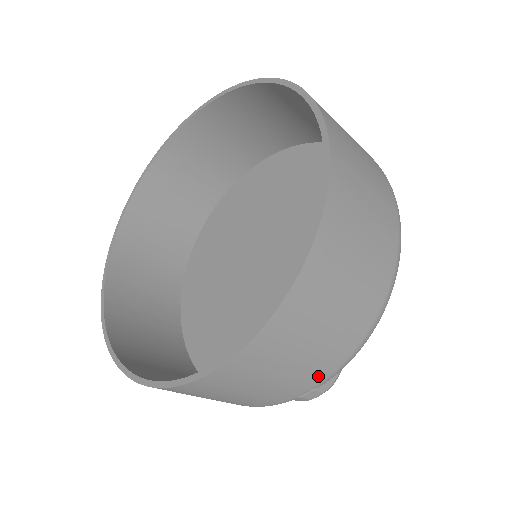
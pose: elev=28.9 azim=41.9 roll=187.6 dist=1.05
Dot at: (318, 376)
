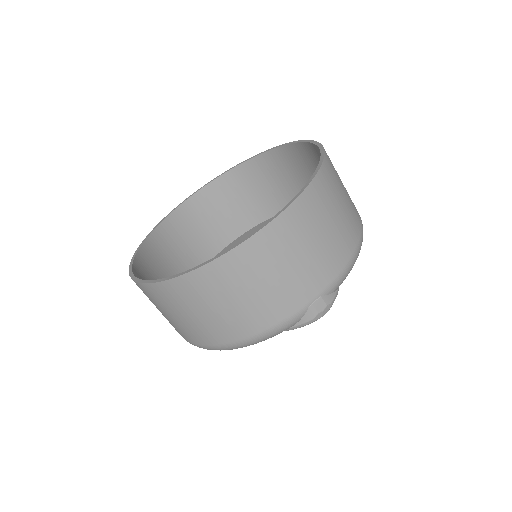
Dot at: (325, 276)
